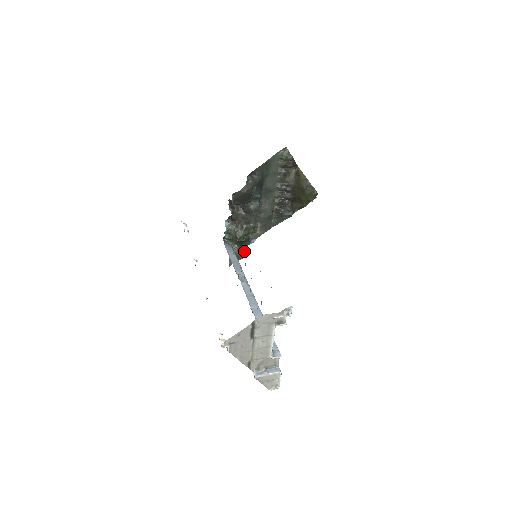
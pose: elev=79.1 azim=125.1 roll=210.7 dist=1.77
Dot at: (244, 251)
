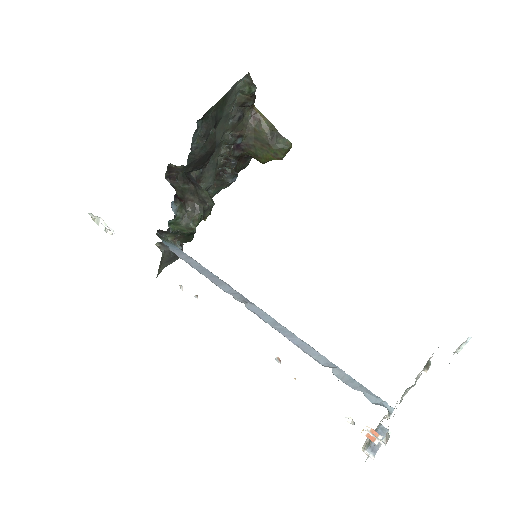
Dot at: occluded
